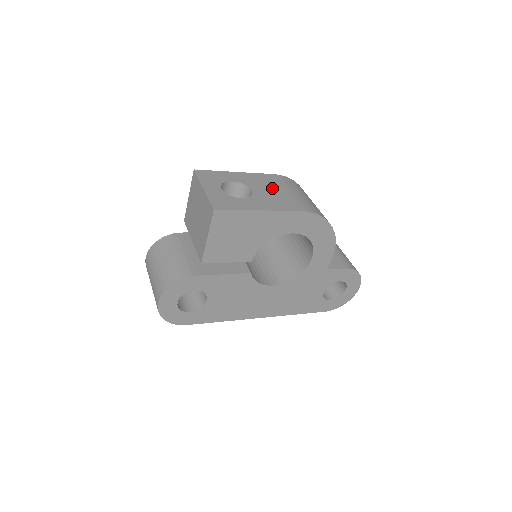
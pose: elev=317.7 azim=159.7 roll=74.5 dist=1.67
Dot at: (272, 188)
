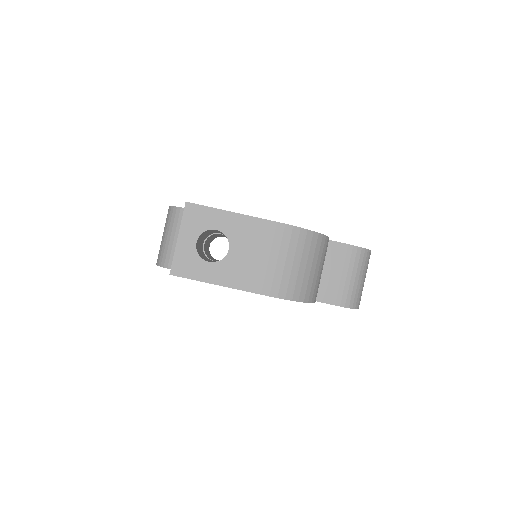
Dot at: (256, 249)
